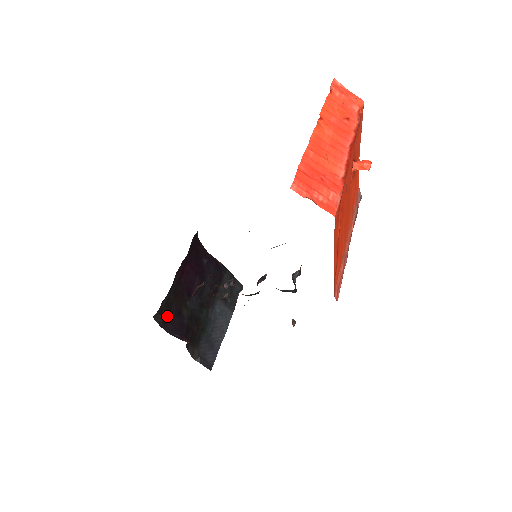
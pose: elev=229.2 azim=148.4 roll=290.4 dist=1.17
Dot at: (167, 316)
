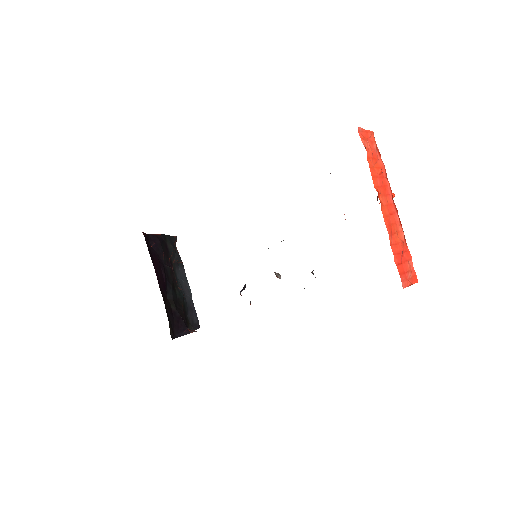
Dot at: (171, 325)
